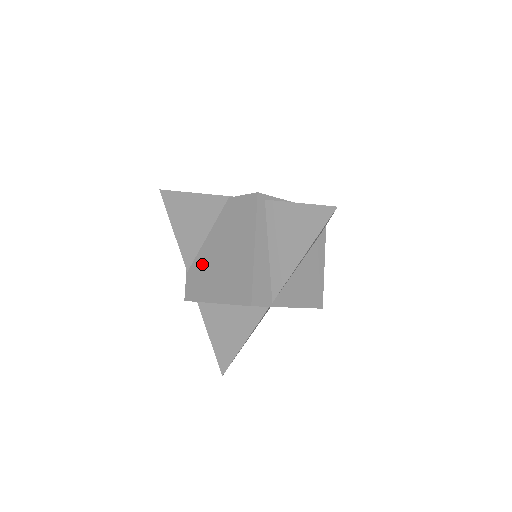
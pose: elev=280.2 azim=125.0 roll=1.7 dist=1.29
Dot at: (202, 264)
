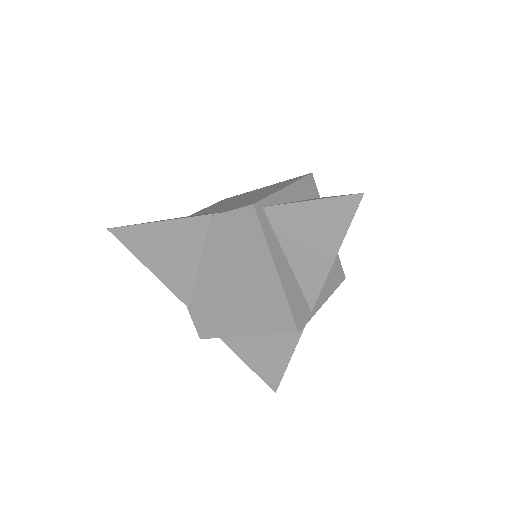
Dot at: (207, 297)
